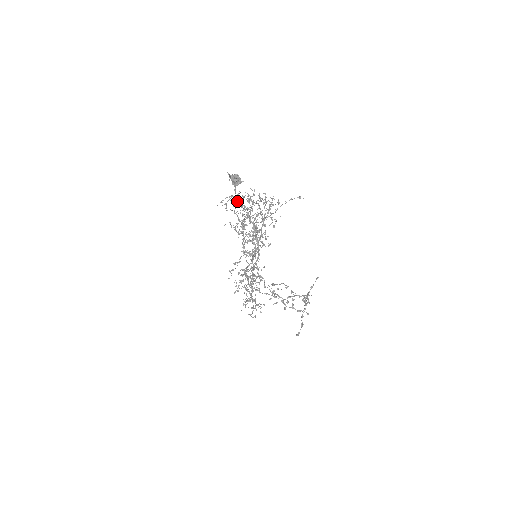
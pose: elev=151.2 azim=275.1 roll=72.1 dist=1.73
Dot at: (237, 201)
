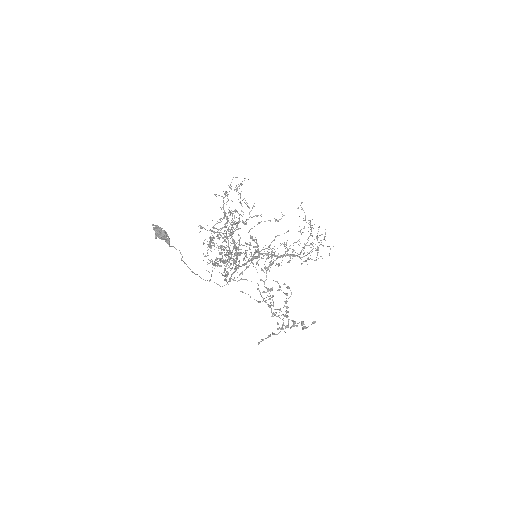
Dot at: occluded
